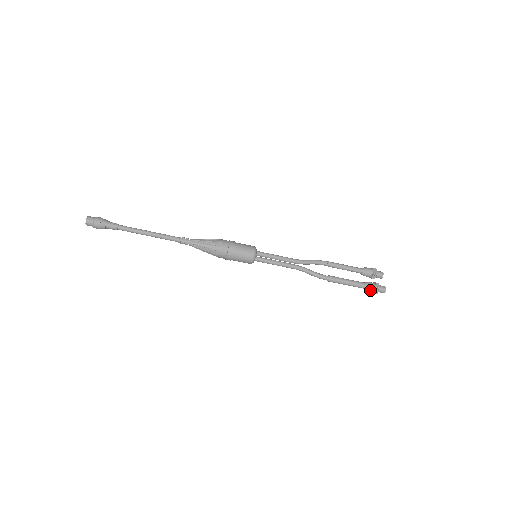
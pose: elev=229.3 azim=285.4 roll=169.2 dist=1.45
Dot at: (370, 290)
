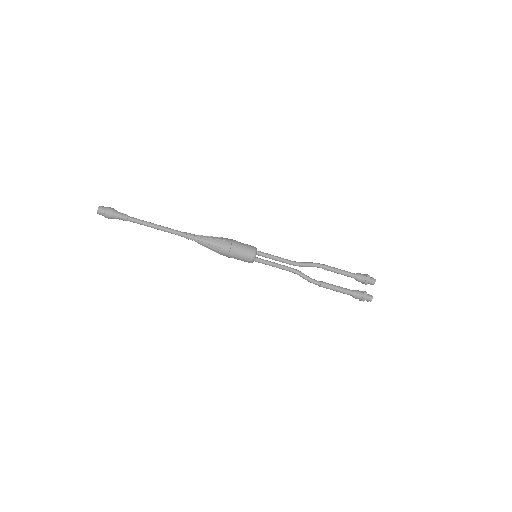
Dot at: (357, 298)
